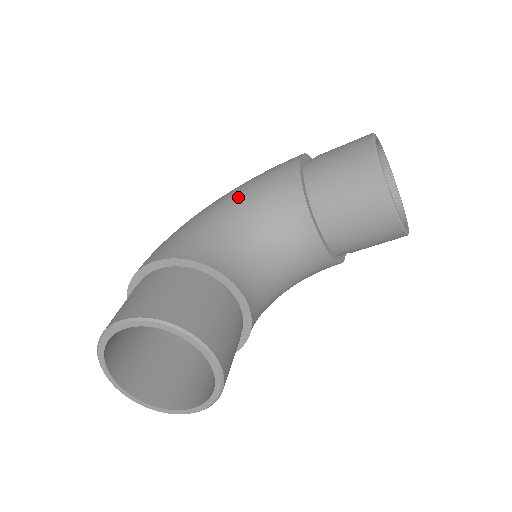
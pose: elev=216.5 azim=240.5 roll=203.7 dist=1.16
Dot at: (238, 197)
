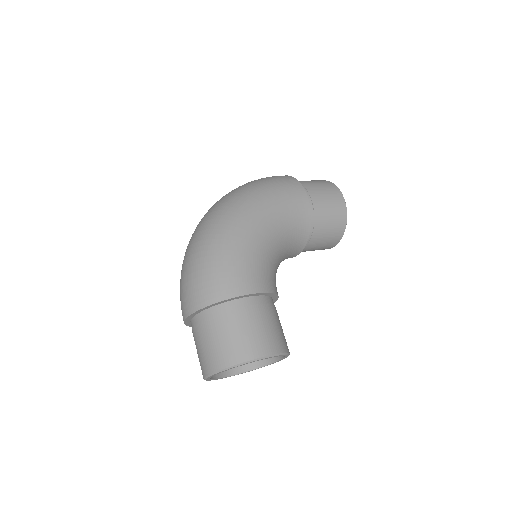
Dot at: (275, 223)
